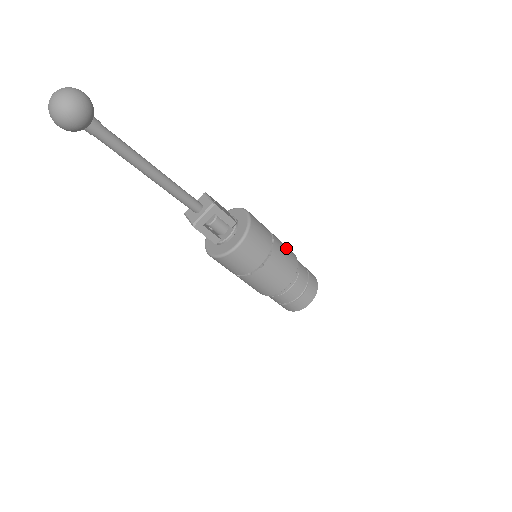
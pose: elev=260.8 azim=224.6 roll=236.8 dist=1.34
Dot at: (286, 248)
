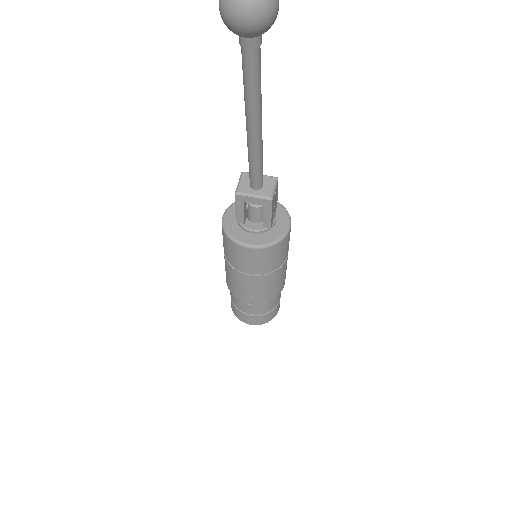
Dot at: (284, 278)
